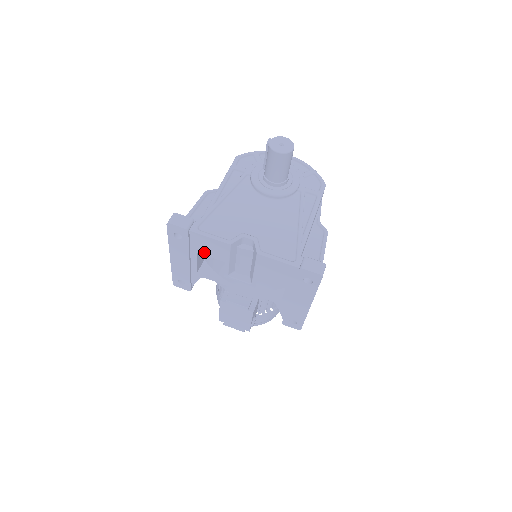
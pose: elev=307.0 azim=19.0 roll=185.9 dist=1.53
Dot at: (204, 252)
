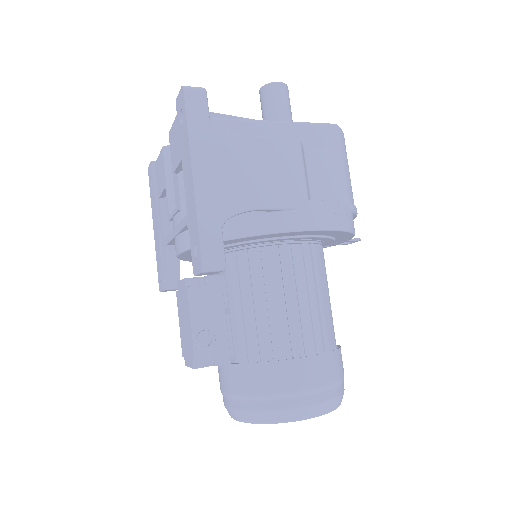
Dot at: (160, 190)
